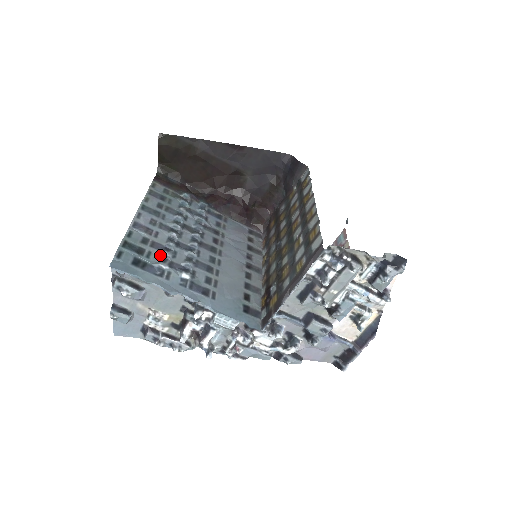
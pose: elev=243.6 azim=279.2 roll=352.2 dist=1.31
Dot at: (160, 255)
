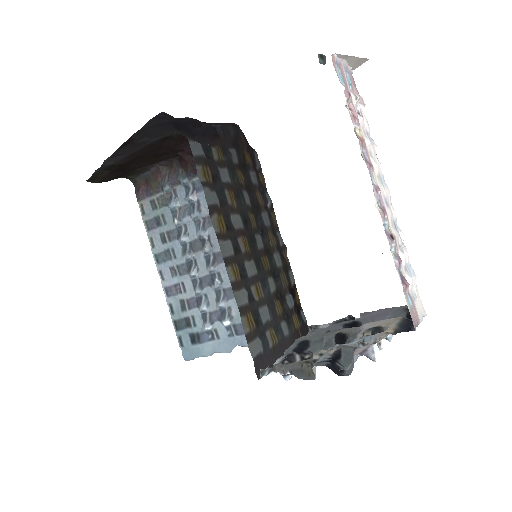
Dot at: (200, 313)
